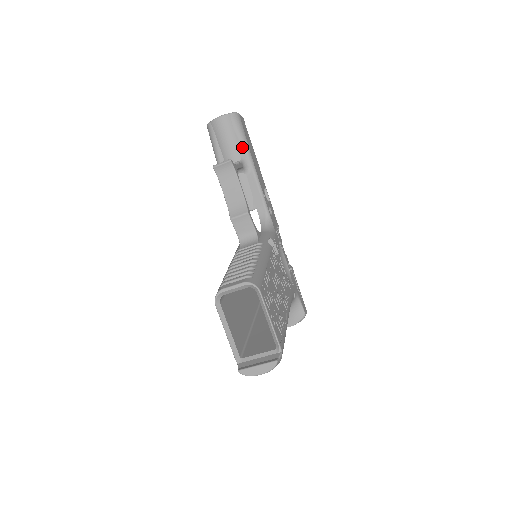
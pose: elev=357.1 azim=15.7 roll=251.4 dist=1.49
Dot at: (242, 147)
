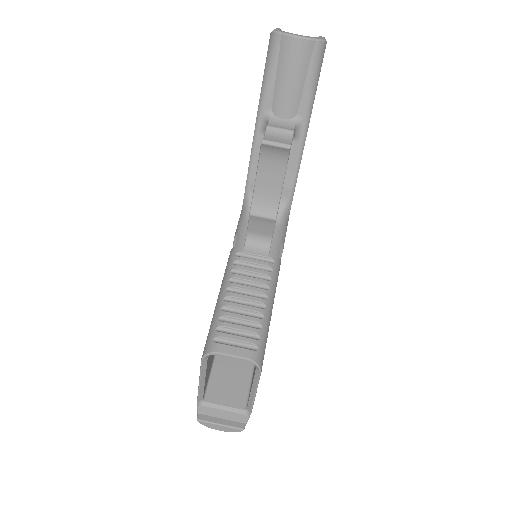
Dot at: (306, 101)
